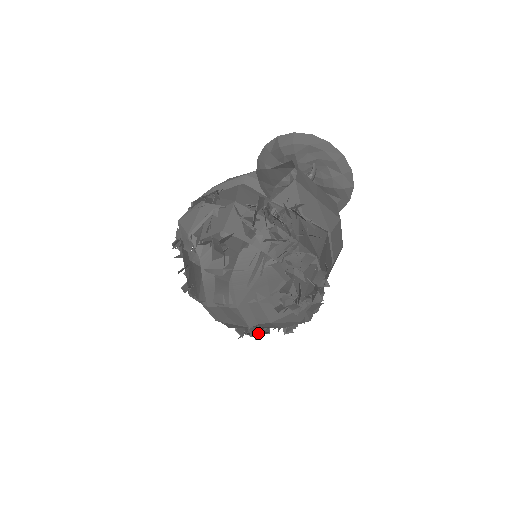
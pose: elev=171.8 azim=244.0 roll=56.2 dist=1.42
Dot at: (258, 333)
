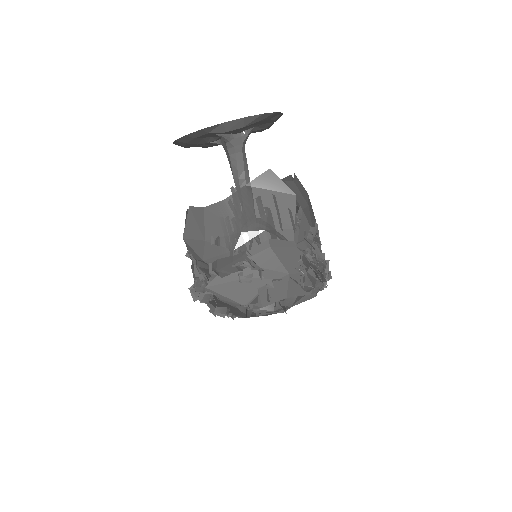
Dot at: occluded
